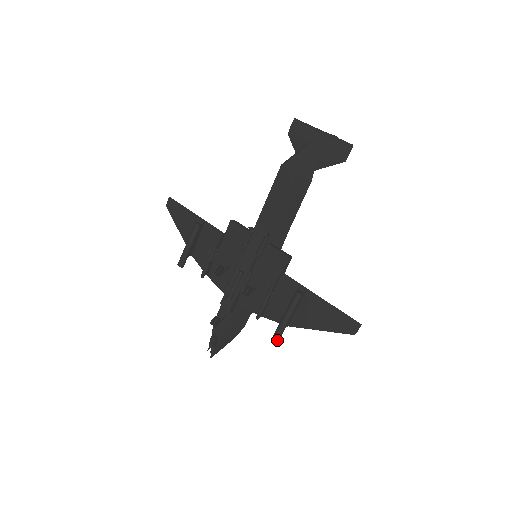
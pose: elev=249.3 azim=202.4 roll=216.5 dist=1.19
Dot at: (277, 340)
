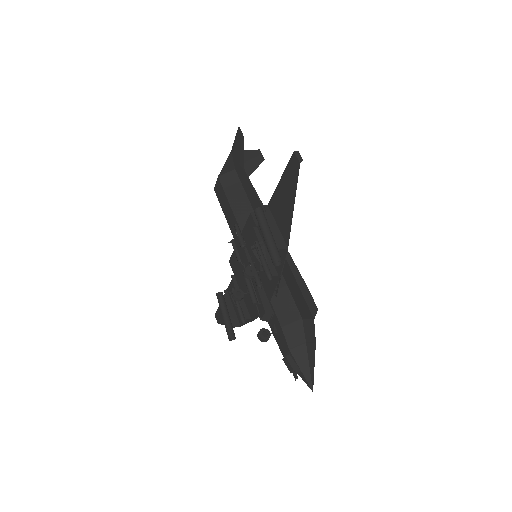
Dot at: (276, 262)
